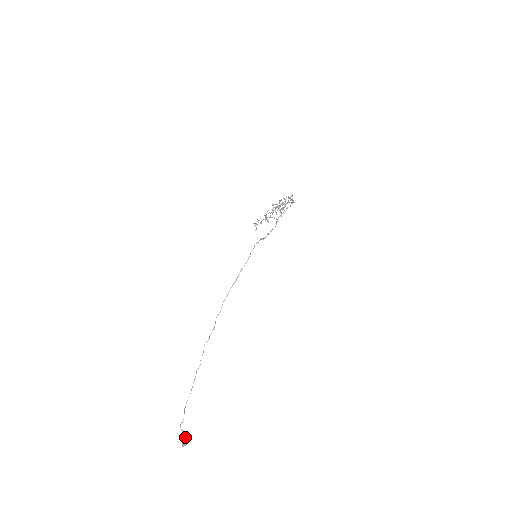
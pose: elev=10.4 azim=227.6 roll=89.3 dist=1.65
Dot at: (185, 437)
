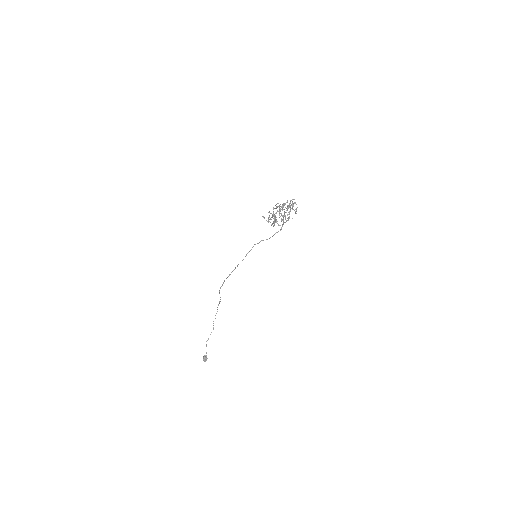
Dot at: (204, 357)
